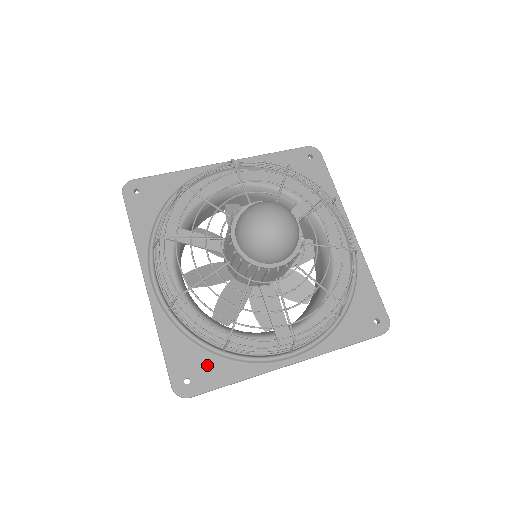
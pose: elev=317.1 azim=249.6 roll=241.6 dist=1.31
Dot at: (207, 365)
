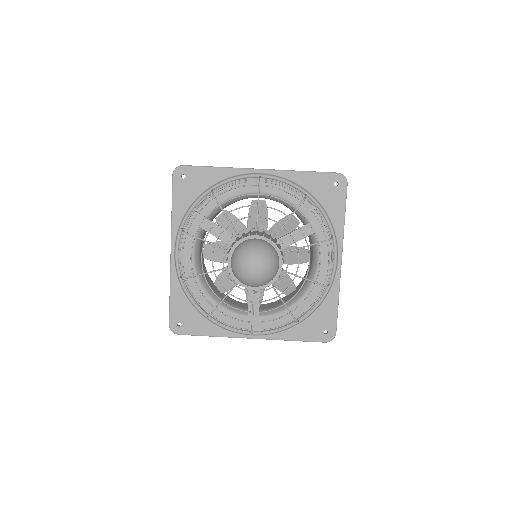
Dot at: (195, 320)
